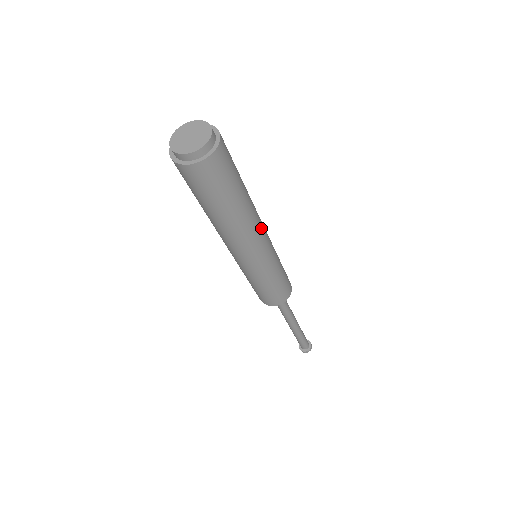
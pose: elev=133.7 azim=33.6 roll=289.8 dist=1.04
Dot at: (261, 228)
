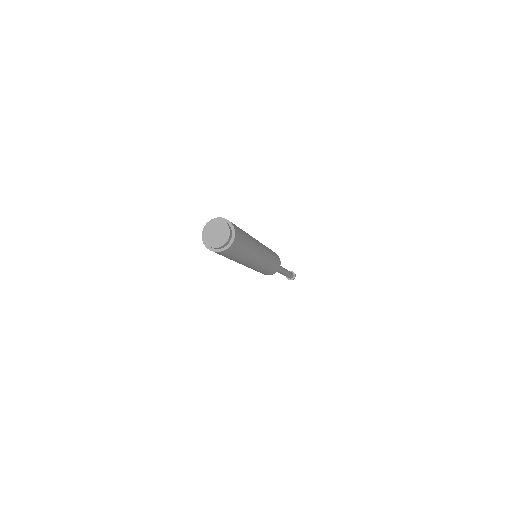
Dot at: (258, 258)
